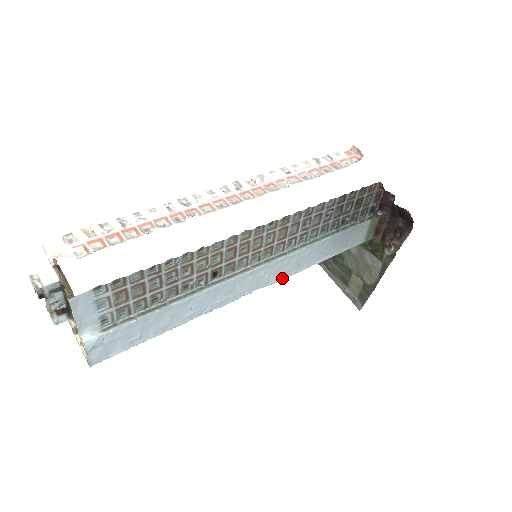
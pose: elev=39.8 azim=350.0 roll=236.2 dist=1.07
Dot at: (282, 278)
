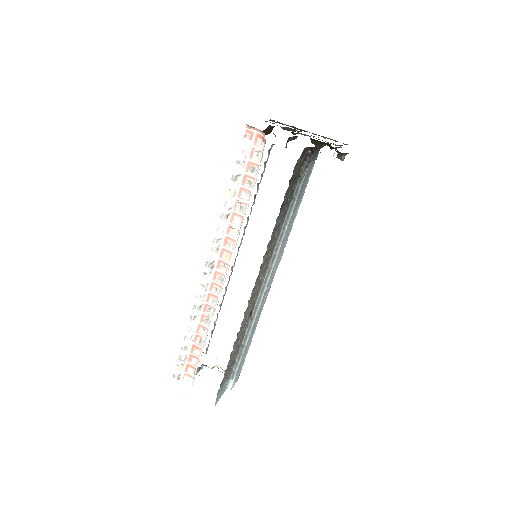
Dot at: (283, 251)
